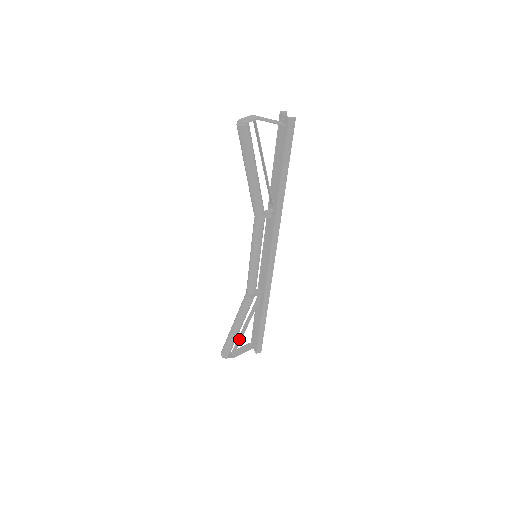
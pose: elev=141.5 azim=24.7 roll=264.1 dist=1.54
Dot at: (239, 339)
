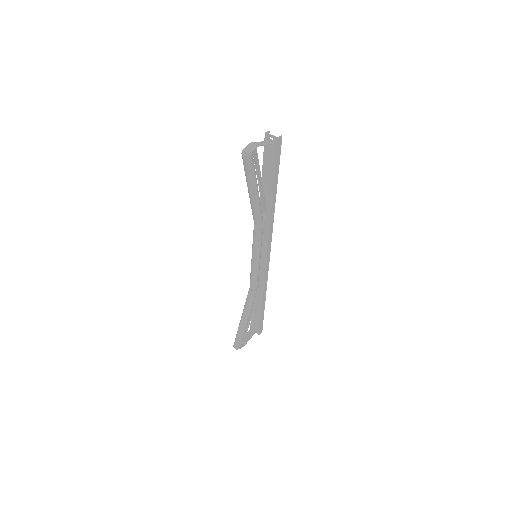
Dot at: (246, 329)
